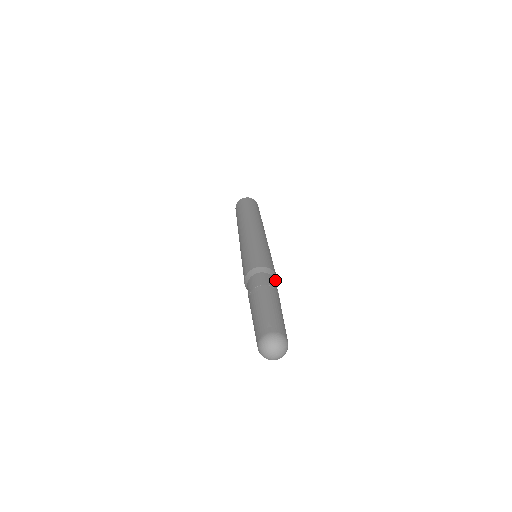
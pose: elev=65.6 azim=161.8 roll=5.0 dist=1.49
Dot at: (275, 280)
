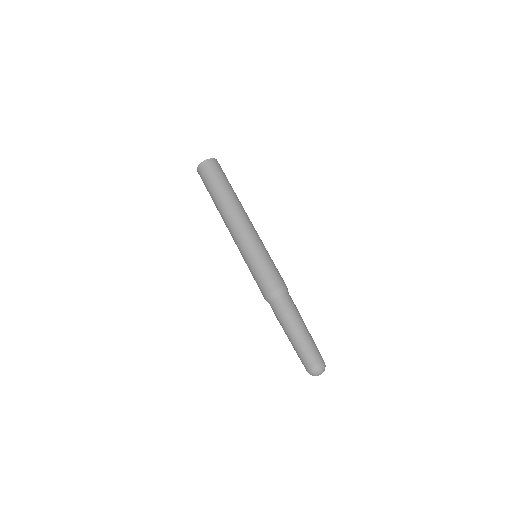
Dot at: occluded
